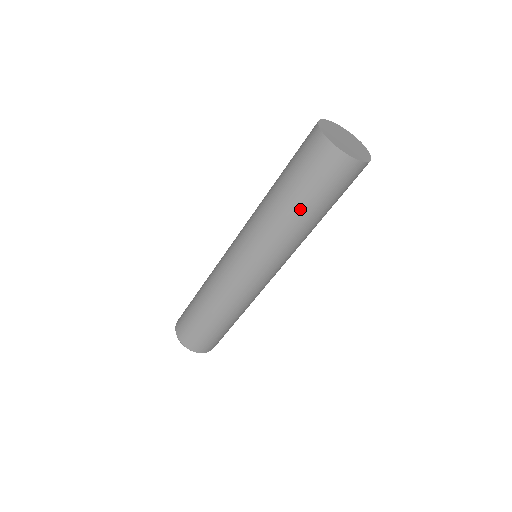
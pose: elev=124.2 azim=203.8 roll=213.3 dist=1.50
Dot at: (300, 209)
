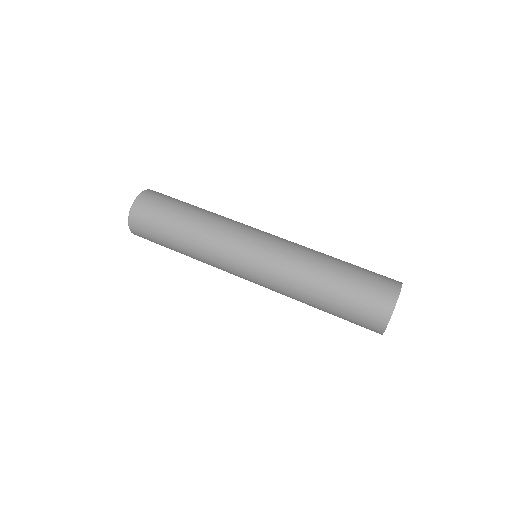
Dot at: (328, 290)
